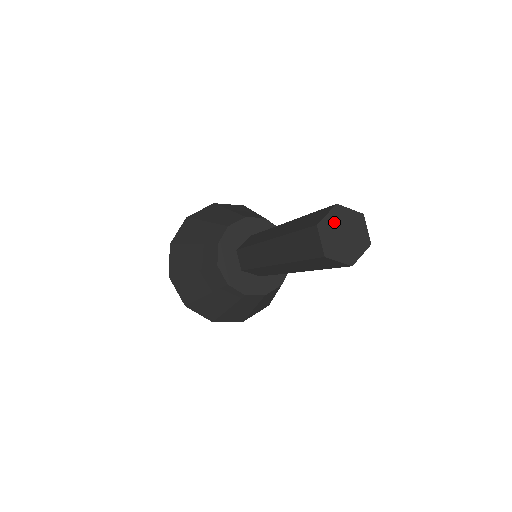
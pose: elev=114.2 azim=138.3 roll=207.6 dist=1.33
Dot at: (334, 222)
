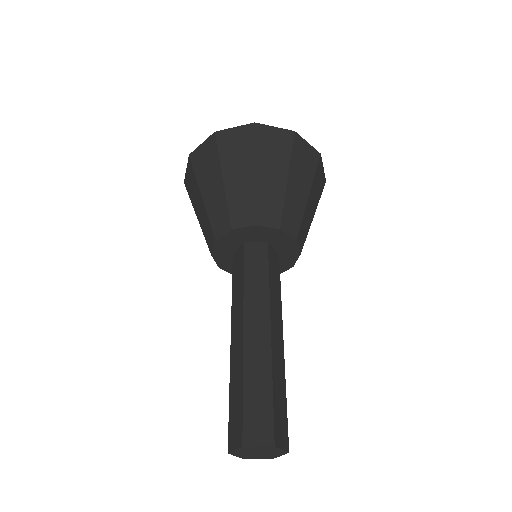
Dot at: (259, 449)
